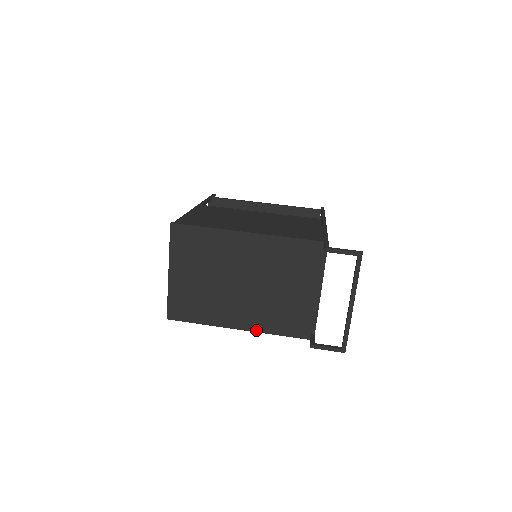
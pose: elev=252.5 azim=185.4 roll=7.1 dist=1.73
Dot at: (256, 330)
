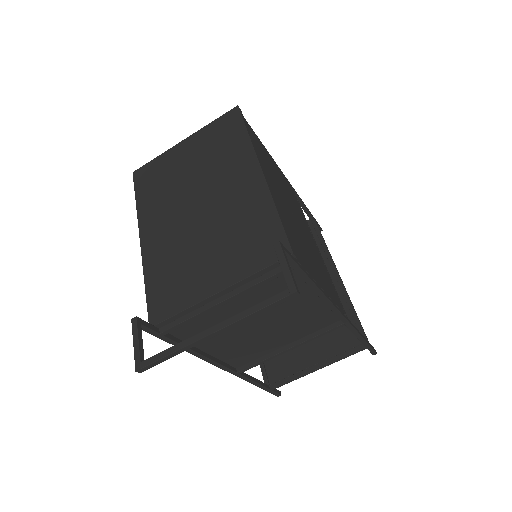
Dot at: (145, 258)
